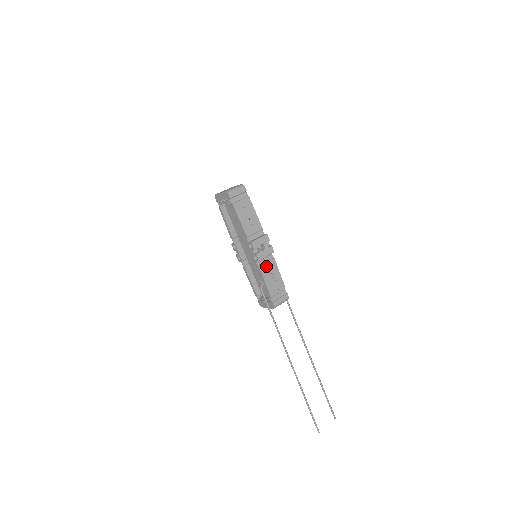
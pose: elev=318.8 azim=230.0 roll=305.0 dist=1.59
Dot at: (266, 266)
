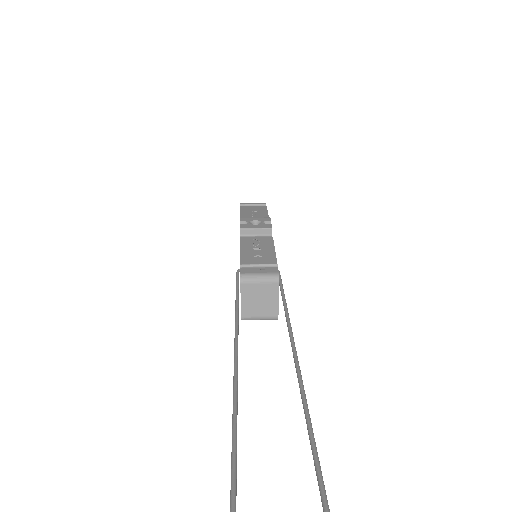
Dot at: (253, 241)
